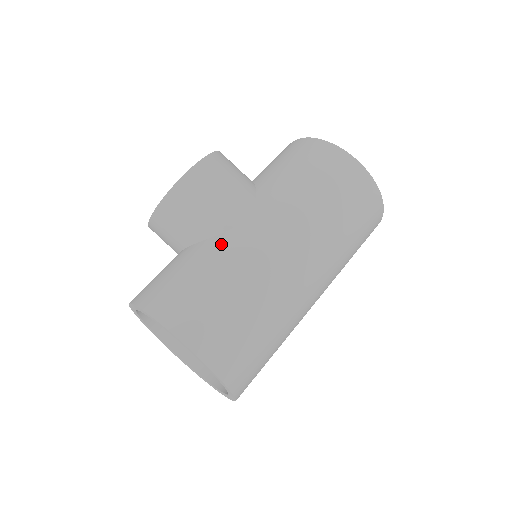
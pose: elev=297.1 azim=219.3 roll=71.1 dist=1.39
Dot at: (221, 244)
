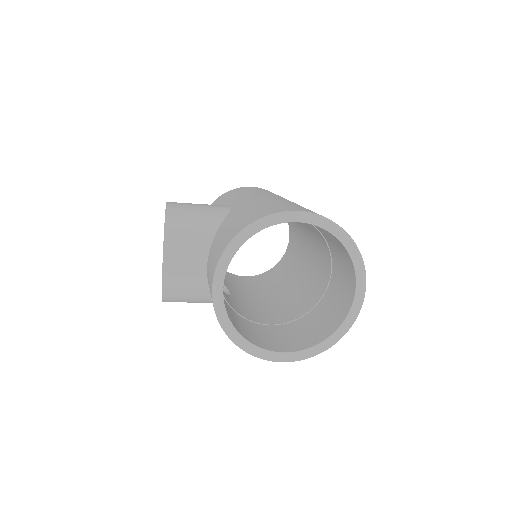
Dot at: (236, 210)
